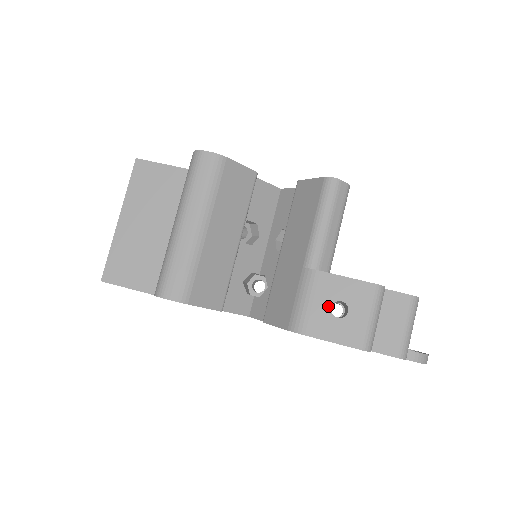
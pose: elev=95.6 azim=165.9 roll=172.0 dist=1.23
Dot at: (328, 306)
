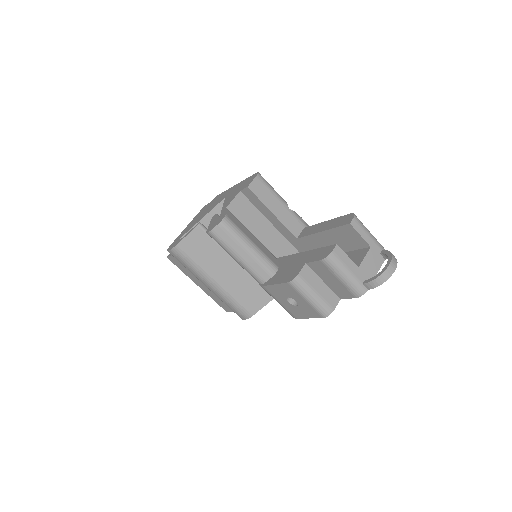
Dot at: (287, 302)
